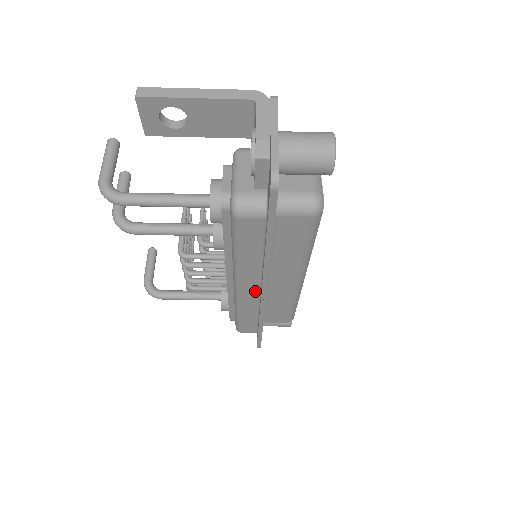
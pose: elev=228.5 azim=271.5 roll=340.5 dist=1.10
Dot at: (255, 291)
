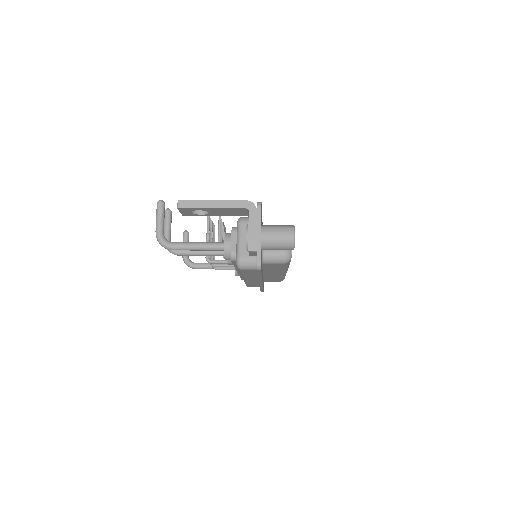
Dot at: (256, 280)
